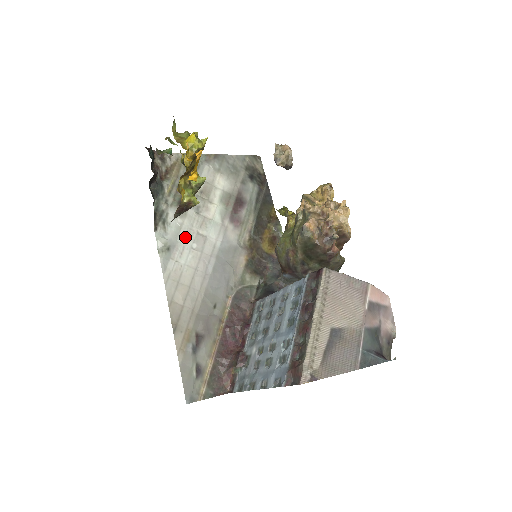
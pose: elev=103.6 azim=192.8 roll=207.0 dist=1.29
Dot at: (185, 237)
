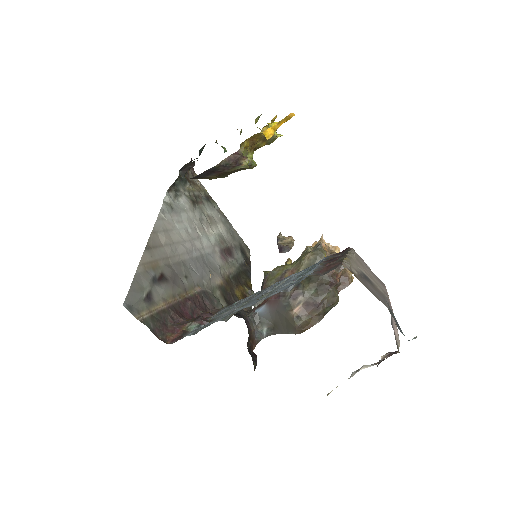
Dot at: (186, 218)
